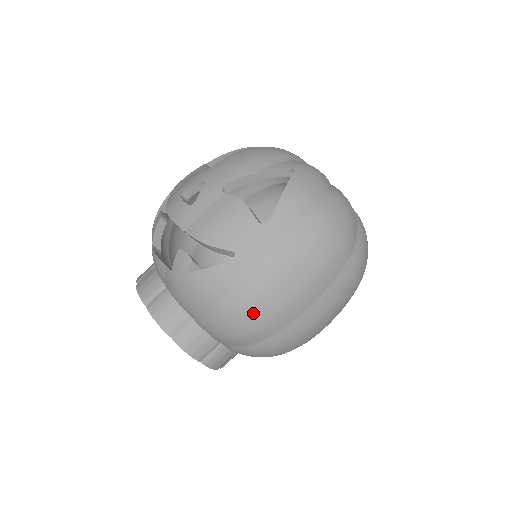
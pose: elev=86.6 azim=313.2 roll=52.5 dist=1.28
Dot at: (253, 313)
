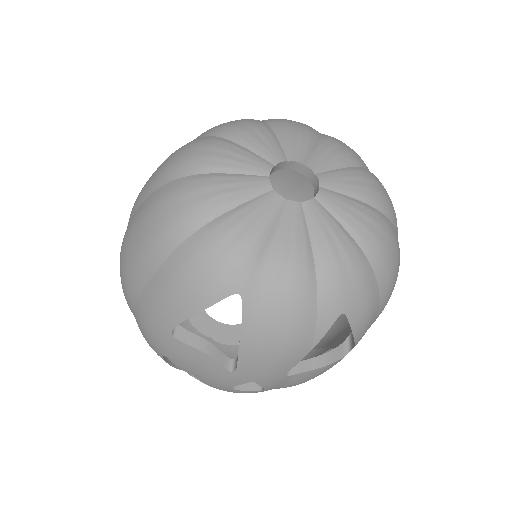
Dot at: occluded
